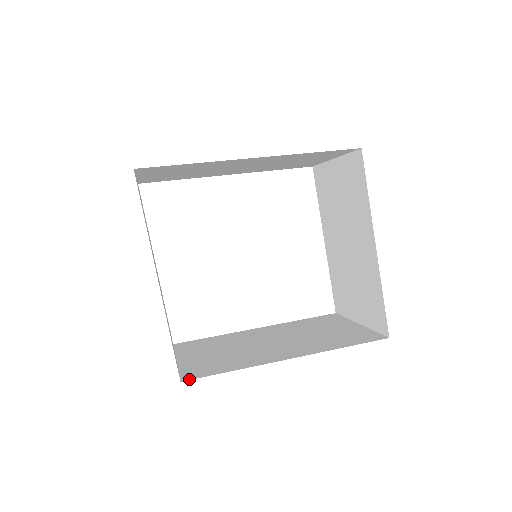
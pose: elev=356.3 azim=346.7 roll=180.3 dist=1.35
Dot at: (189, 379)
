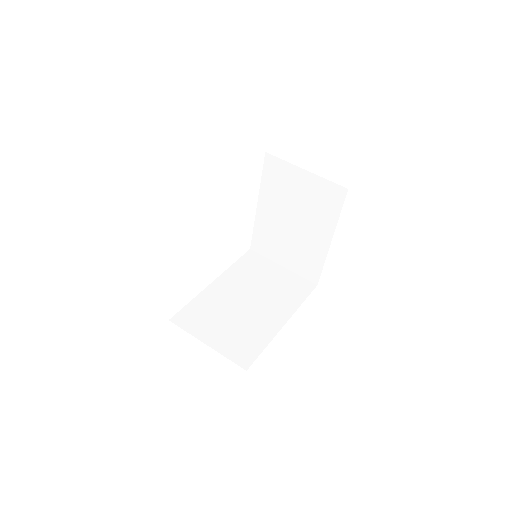
Dot at: (249, 366)
